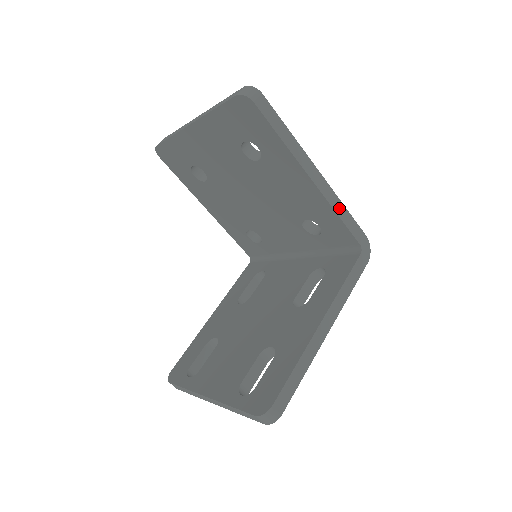
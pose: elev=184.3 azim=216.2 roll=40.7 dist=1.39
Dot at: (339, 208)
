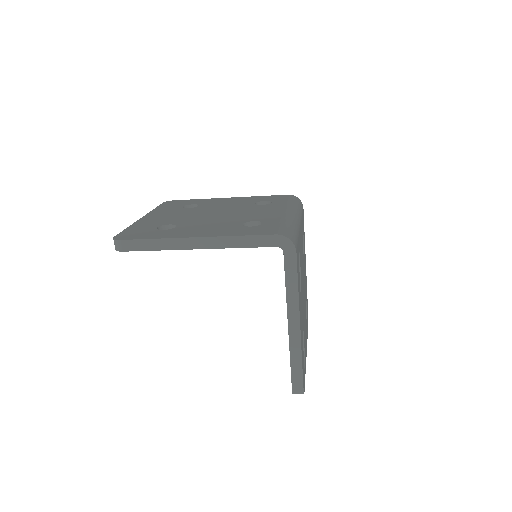
Dot at: (235, 242)
